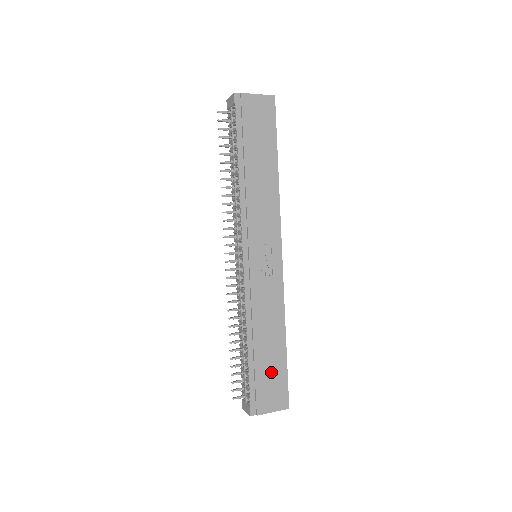
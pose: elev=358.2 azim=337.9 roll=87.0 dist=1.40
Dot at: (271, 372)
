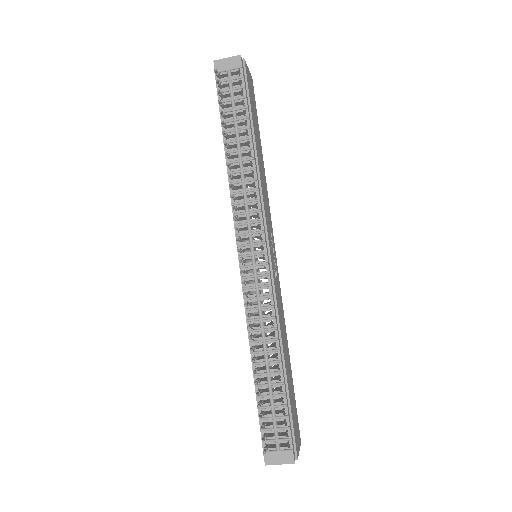
Dot at: (292, 398)
